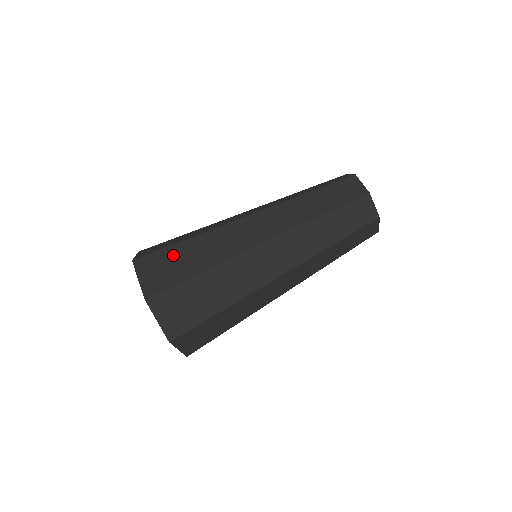
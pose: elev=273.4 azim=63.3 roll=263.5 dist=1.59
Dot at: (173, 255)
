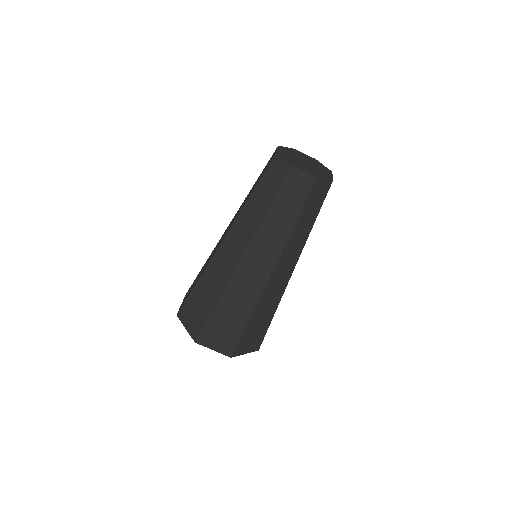
Dot at: (218, 322)
